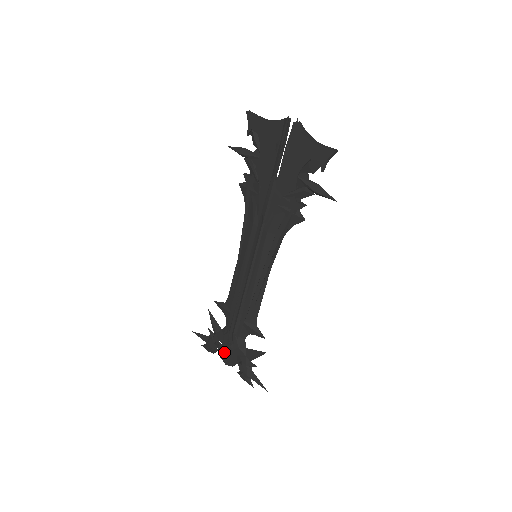
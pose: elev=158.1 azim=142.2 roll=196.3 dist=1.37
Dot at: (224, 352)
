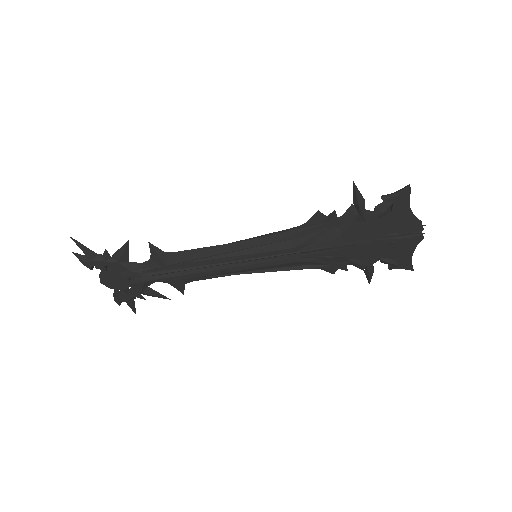
Dot at: (112, 277)
